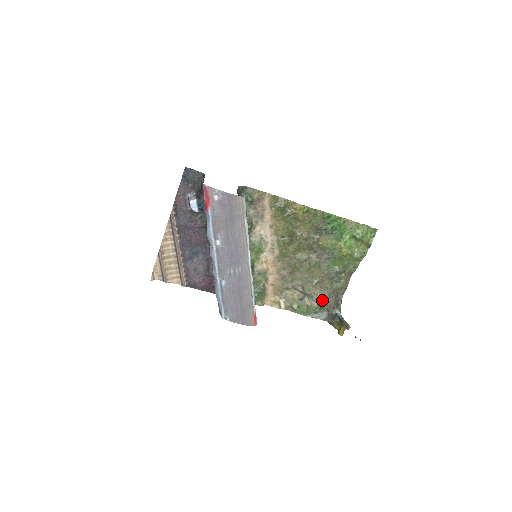
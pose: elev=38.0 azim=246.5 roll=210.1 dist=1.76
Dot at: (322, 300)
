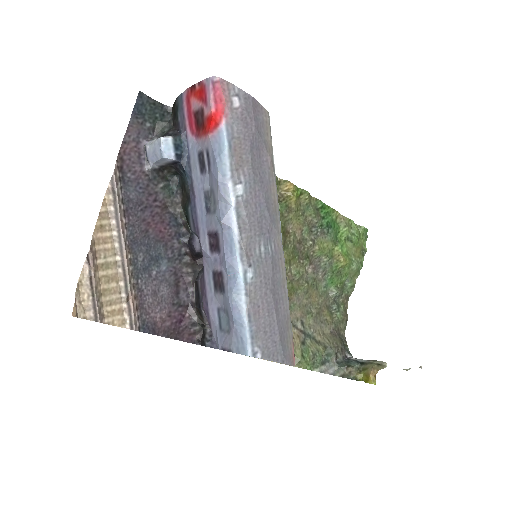
Dot at: (327, 340)
